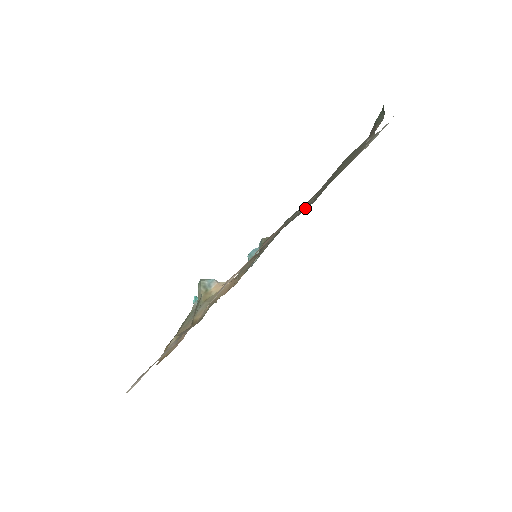
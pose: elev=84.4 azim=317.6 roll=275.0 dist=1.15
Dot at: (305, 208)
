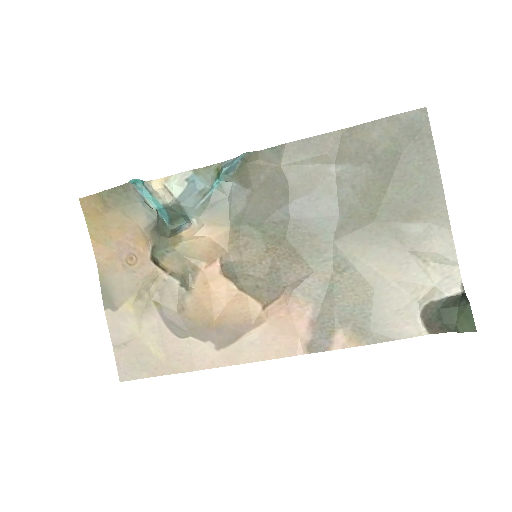
Dot at: (323, 192)
